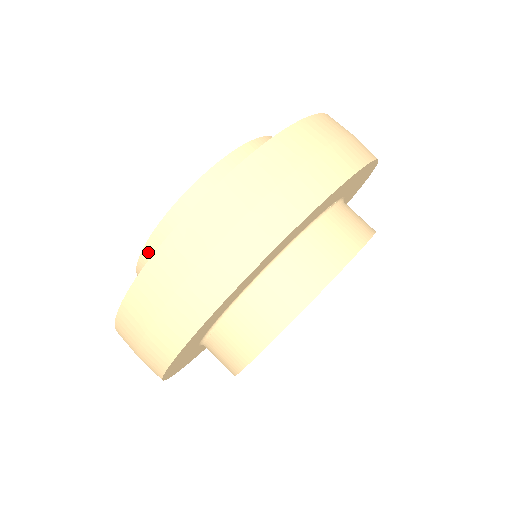
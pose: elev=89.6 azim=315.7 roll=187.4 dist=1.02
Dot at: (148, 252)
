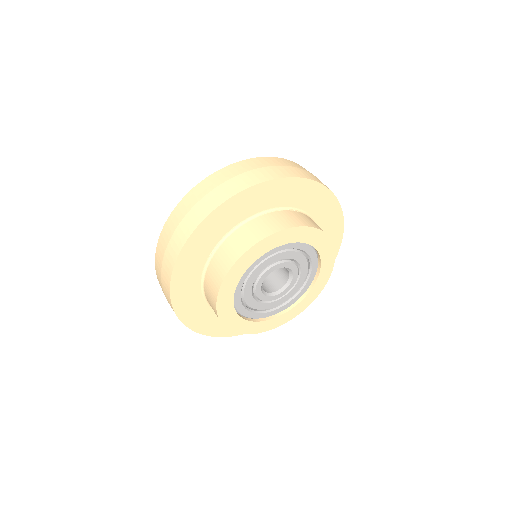
Dot at: occluded
